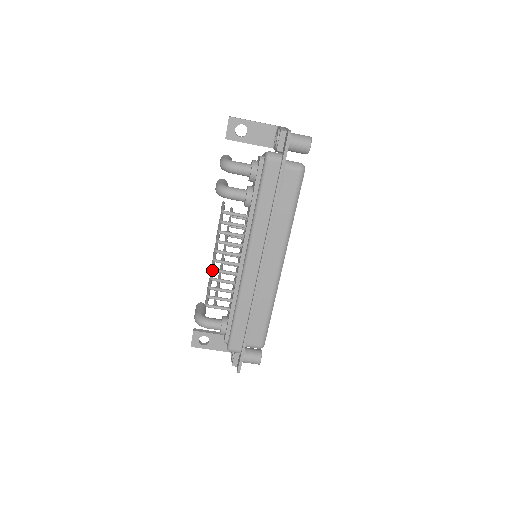
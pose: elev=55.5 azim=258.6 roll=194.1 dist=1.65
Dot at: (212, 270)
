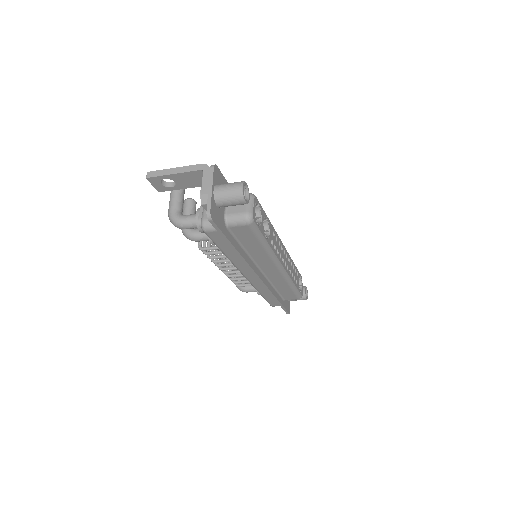
Dot at: occluded
